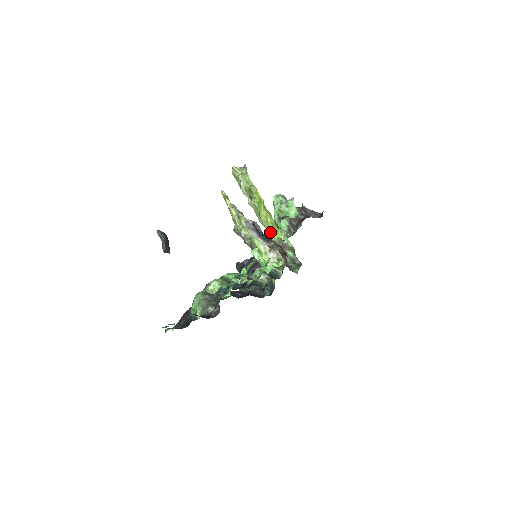
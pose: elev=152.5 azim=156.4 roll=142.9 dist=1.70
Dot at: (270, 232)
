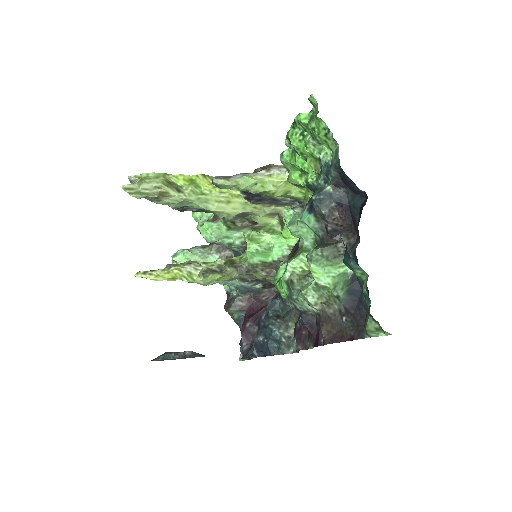
Dot at: (235, 198)
